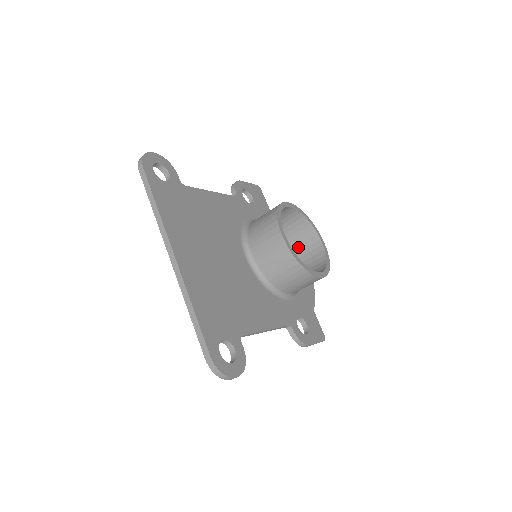
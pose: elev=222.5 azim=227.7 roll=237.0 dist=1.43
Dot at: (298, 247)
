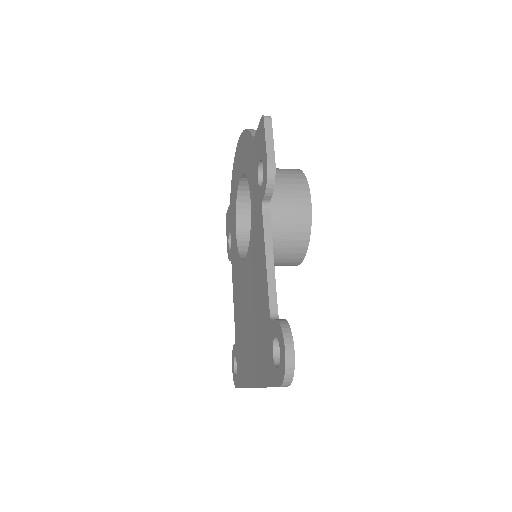
Dot at: occluded
